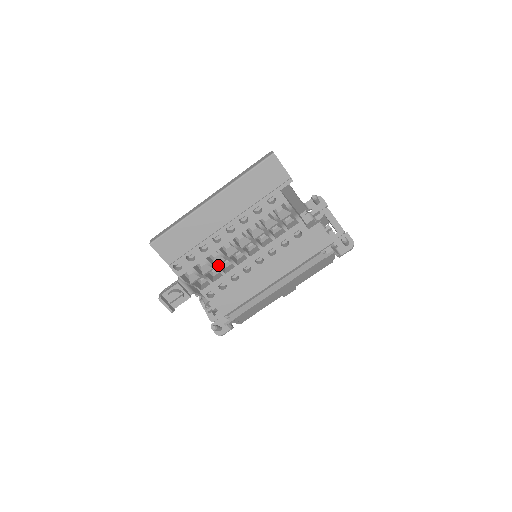
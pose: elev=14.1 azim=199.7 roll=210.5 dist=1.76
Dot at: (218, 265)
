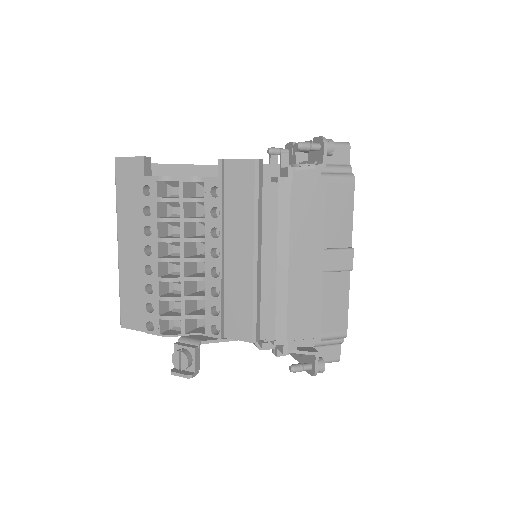
Dot at: (183, 294)
